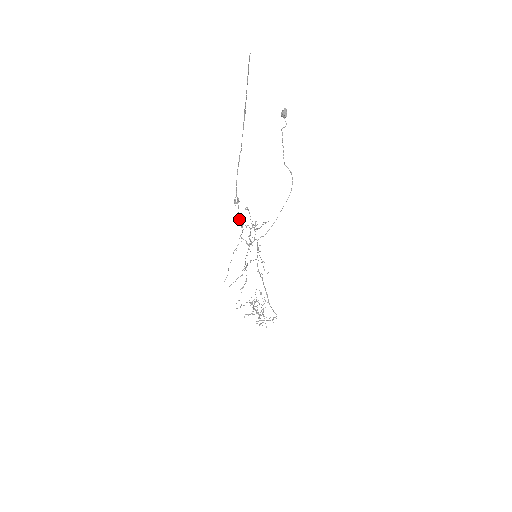
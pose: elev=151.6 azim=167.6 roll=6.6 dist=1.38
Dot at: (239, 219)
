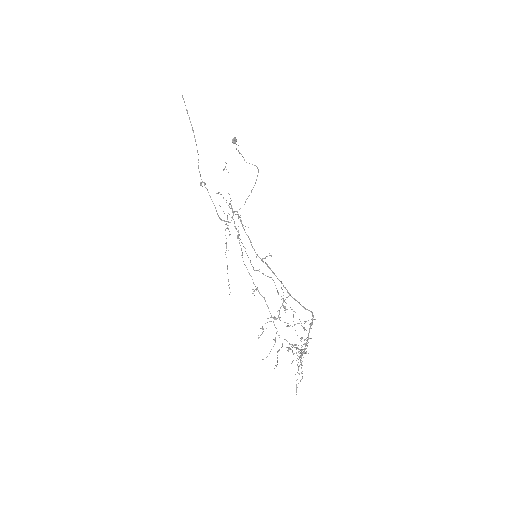
Dot at: (213, 203)
